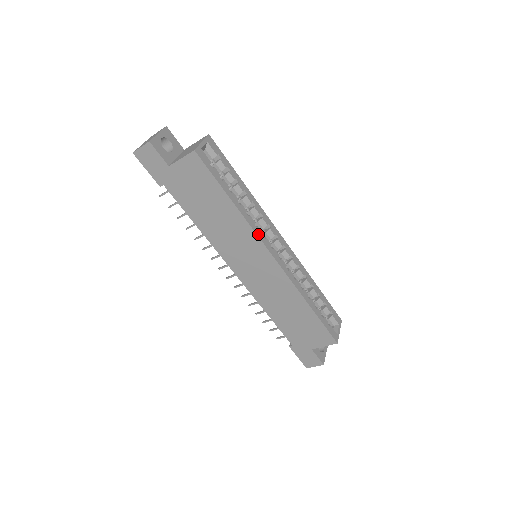
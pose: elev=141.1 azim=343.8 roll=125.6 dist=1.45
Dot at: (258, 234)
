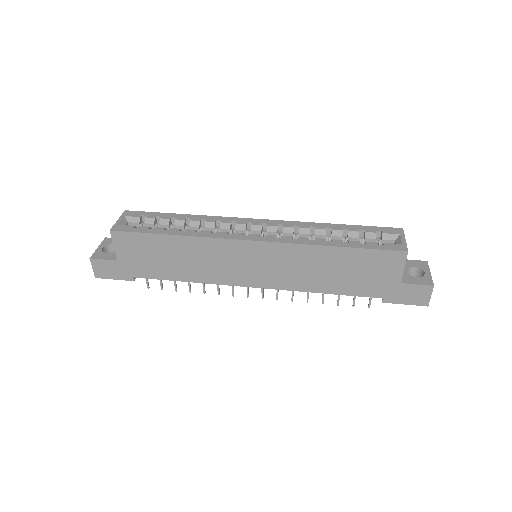
Dot at: (219, 237)
